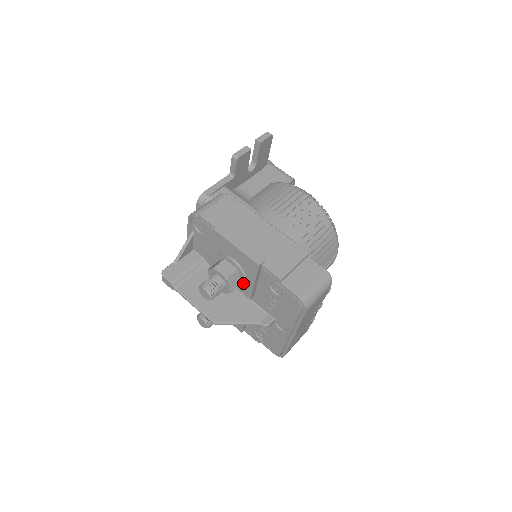
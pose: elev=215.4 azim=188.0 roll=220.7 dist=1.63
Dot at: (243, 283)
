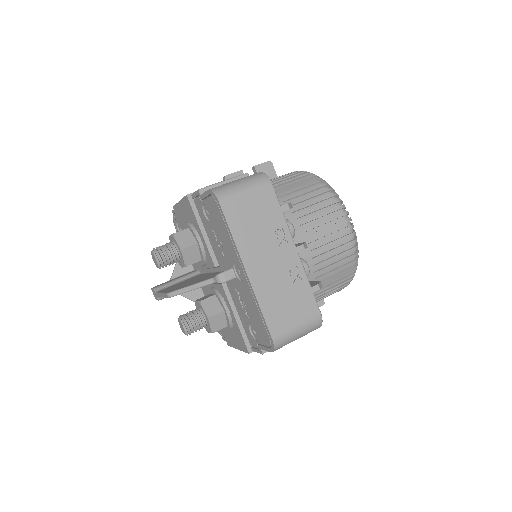
Dot at: (198, 243)
